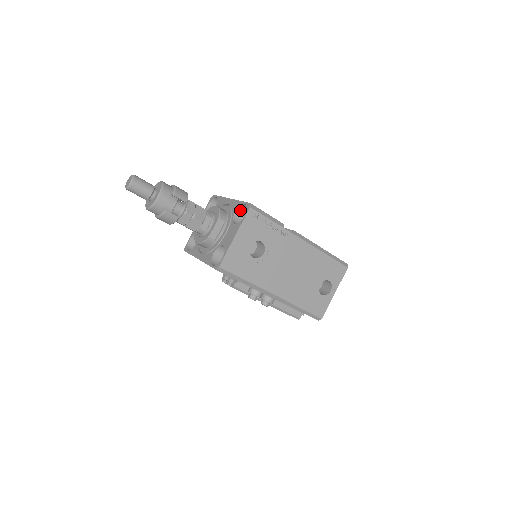
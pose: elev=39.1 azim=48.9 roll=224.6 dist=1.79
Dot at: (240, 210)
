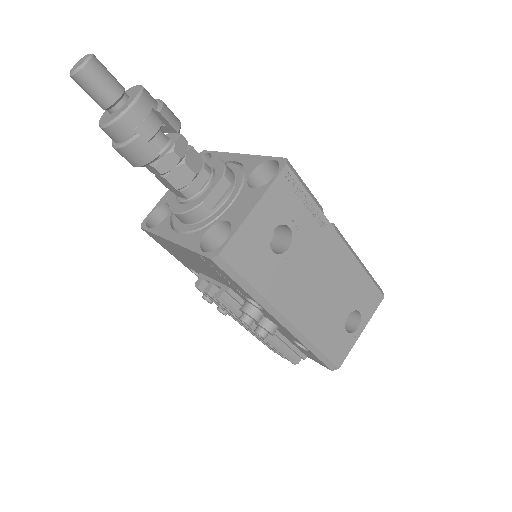
Dot at: (260, 170)
